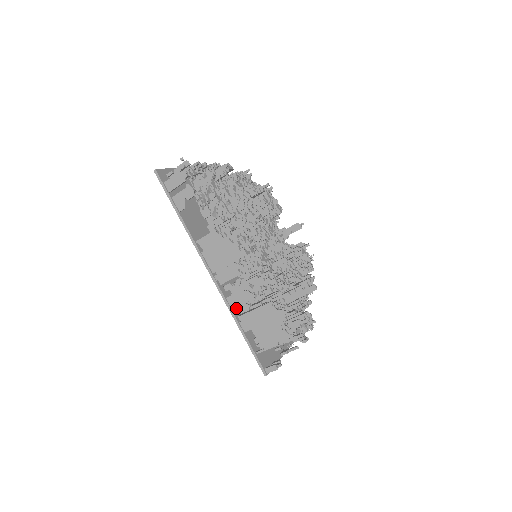
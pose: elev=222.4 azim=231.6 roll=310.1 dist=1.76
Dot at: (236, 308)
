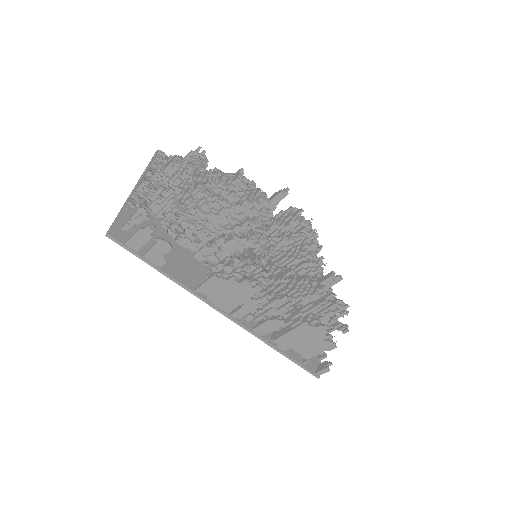
Dot at: occluded
